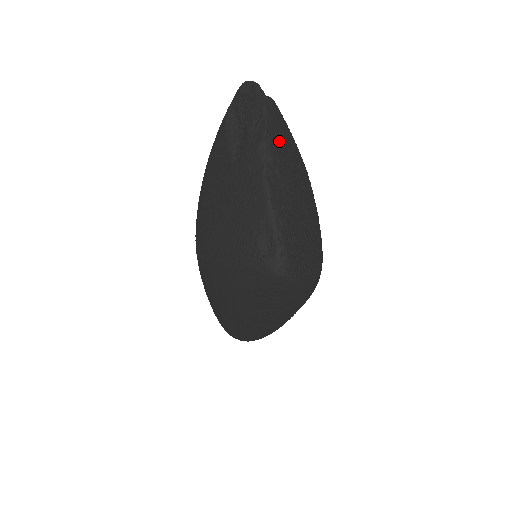
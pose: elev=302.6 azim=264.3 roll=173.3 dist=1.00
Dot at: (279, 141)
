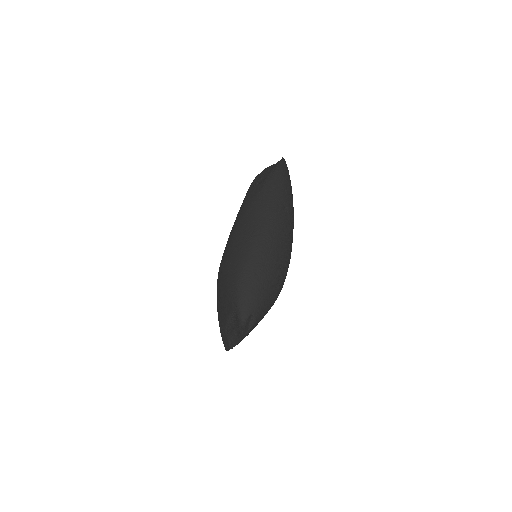
Dot at: occluded
